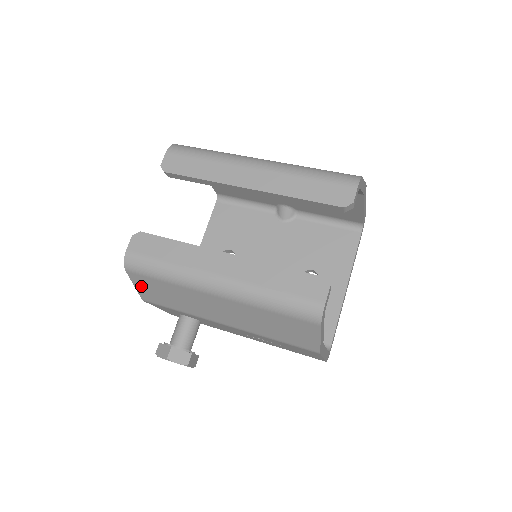
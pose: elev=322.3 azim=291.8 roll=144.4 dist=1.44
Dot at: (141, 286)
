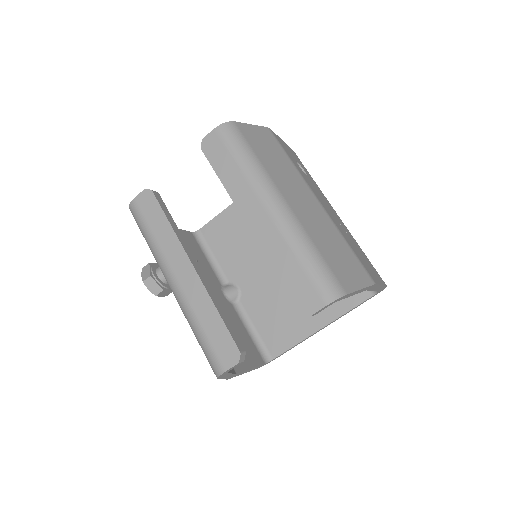
Dot at: occluded
